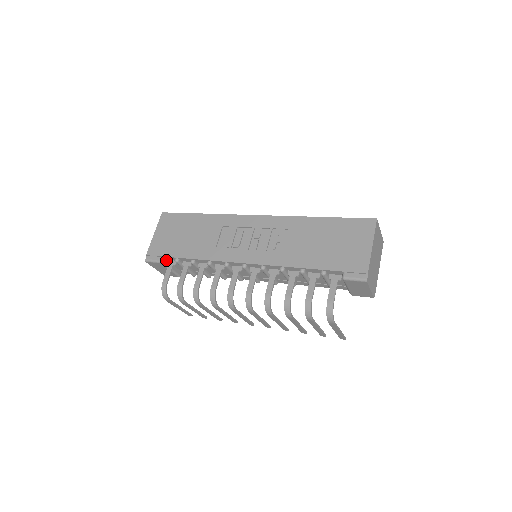
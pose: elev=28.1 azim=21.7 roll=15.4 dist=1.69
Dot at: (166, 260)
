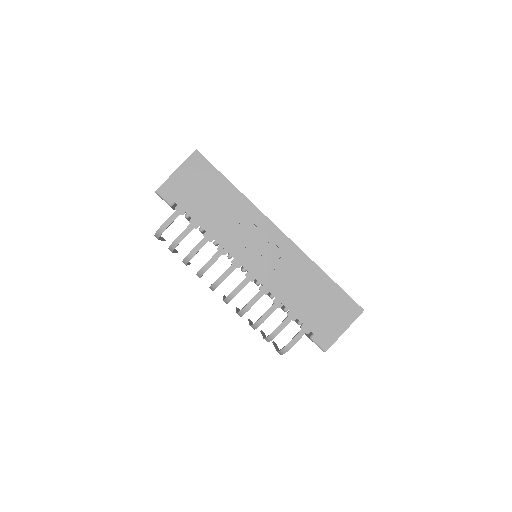
Dot at: (176, 204)
